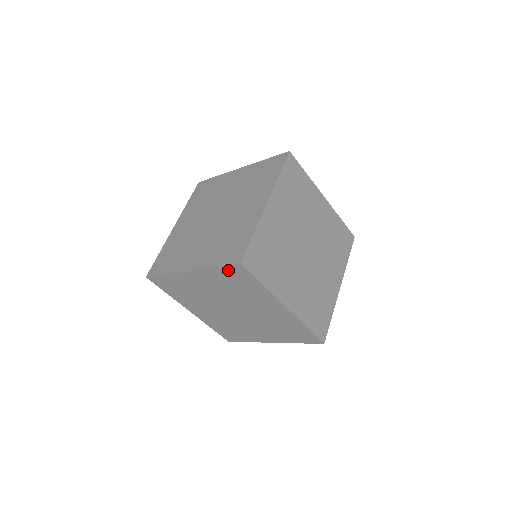
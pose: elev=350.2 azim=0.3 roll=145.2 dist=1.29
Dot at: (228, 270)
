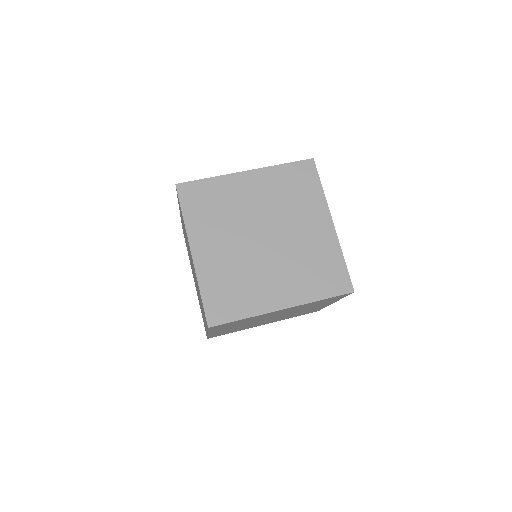
Dot at: occluded
